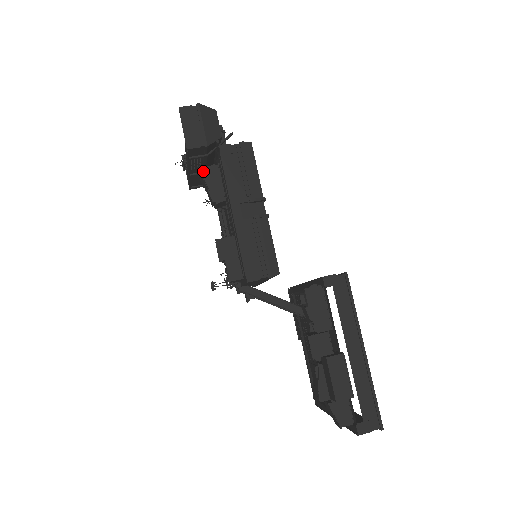
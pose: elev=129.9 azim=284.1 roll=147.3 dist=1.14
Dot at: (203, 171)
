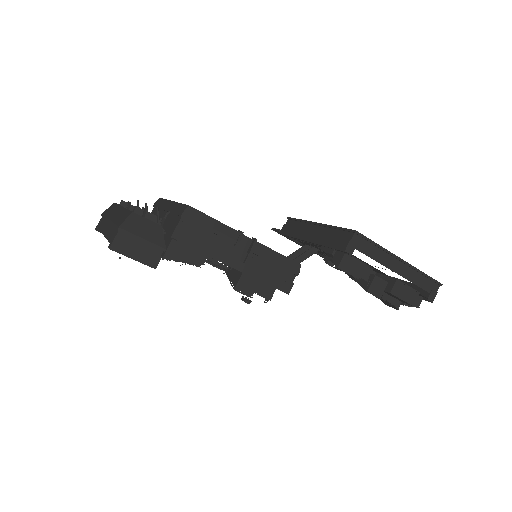
Dot at: (168, 256)
